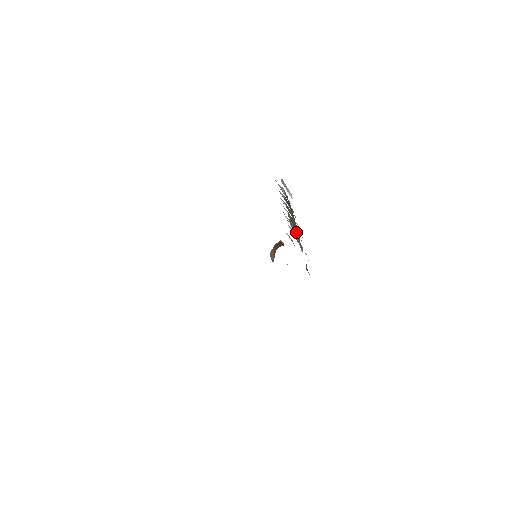
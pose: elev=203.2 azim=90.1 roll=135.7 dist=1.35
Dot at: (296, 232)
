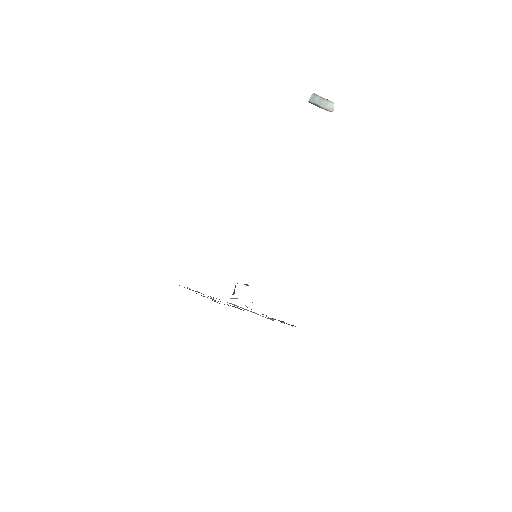
Dot at: occluded
